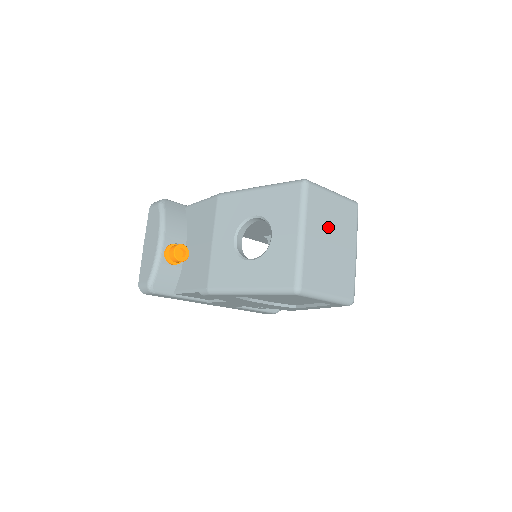
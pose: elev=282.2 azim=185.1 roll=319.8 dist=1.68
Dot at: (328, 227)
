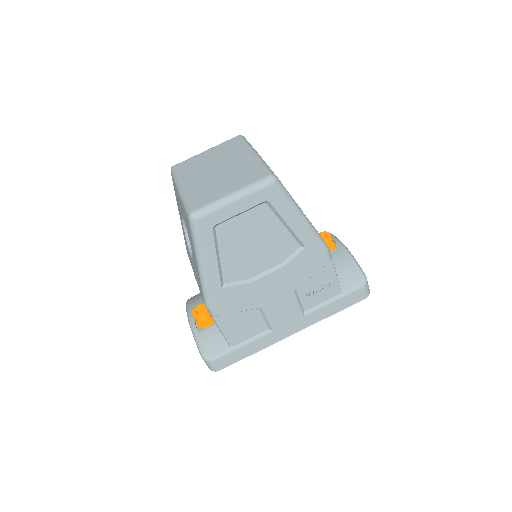
Dot at: (208, 167)
